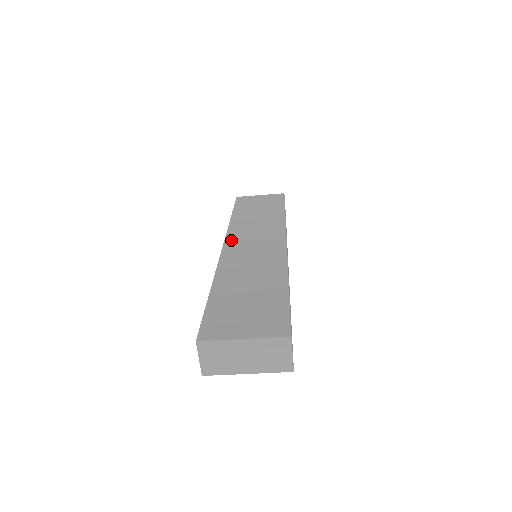
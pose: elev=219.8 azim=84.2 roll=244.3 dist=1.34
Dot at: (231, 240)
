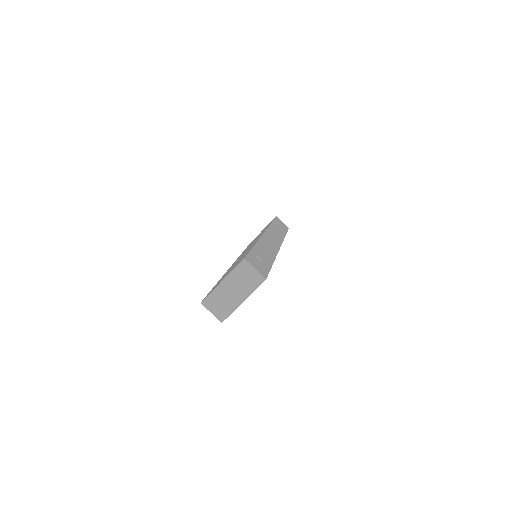
Dot at: occluded
